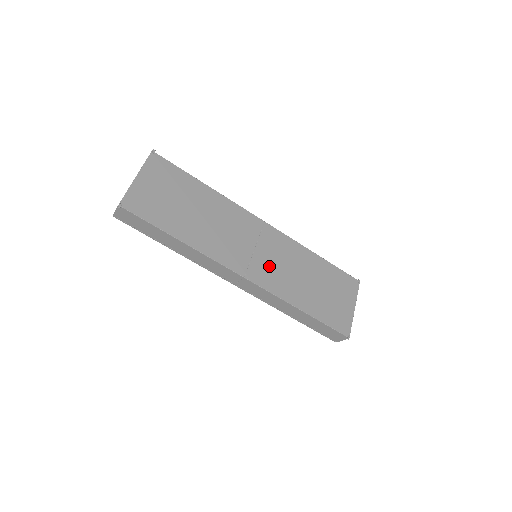
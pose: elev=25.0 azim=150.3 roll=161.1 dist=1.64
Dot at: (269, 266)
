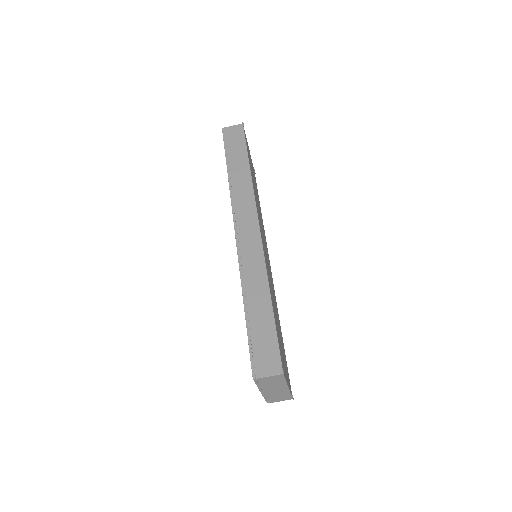
Dot at: occluded
